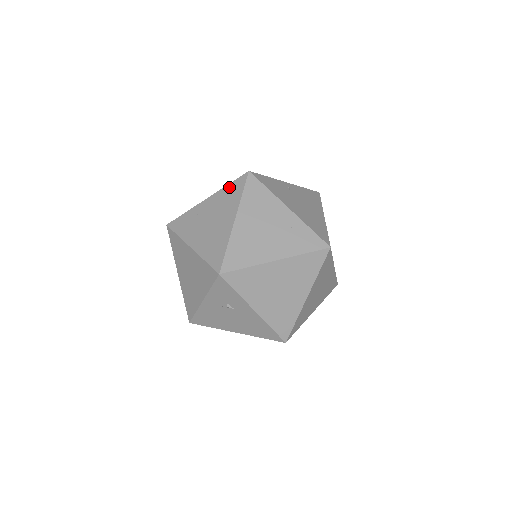
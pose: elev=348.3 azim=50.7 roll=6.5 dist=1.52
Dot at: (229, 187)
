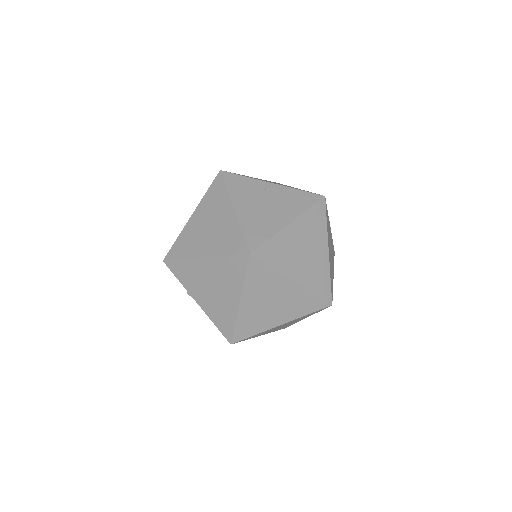
Dot at: occluded
